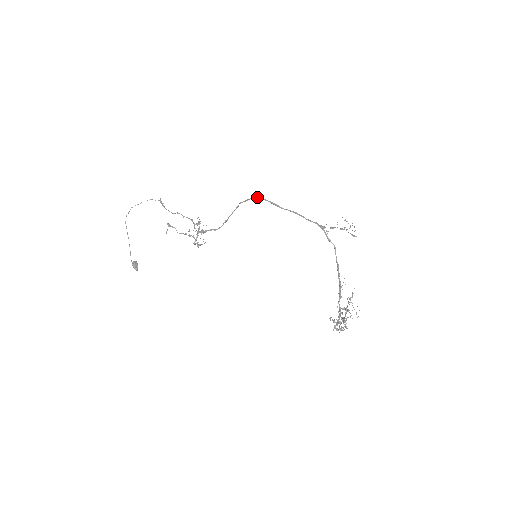
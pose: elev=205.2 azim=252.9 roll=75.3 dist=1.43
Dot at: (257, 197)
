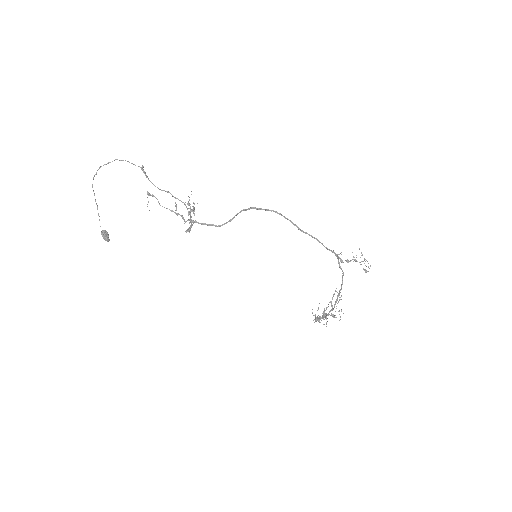
Dot at: (277, 212)
